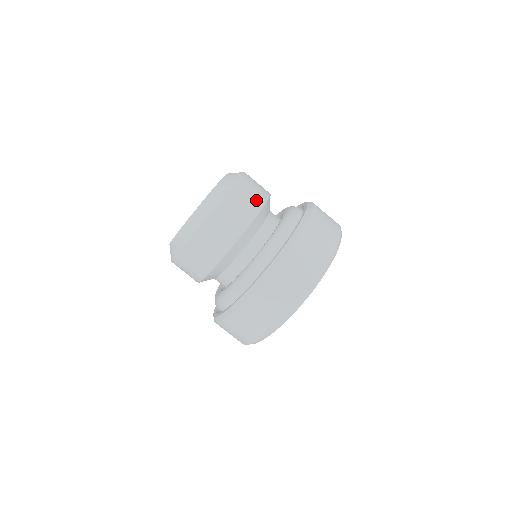
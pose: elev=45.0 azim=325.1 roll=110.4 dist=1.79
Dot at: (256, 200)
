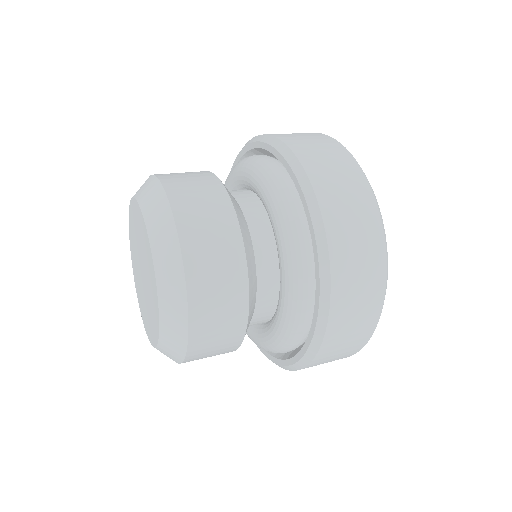
Dot at: occluded
